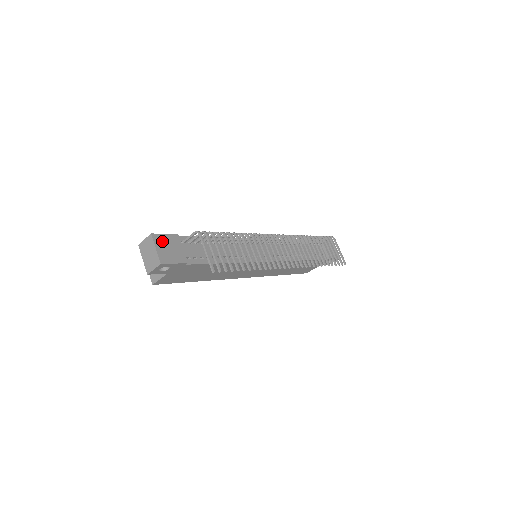
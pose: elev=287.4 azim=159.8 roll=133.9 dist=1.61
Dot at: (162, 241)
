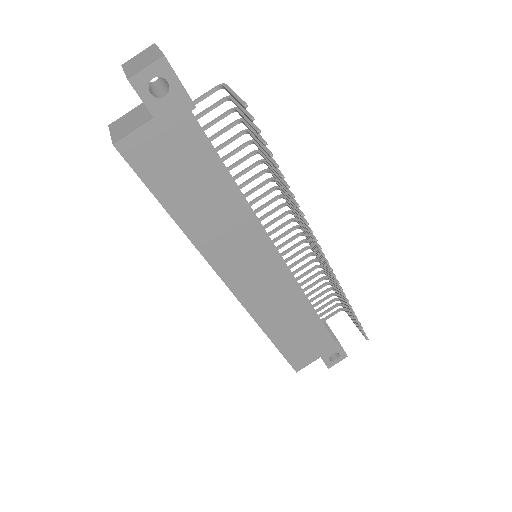
Dot at: occluded
